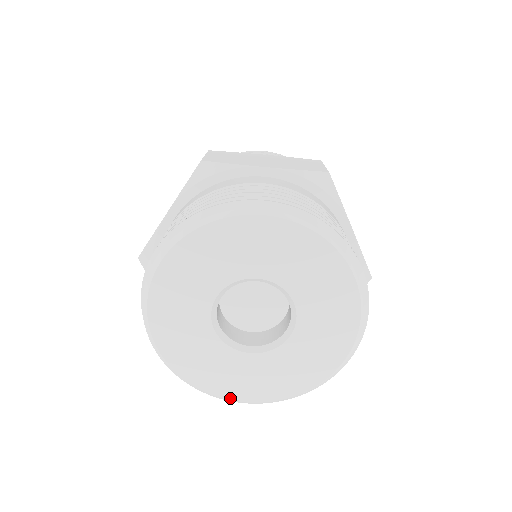
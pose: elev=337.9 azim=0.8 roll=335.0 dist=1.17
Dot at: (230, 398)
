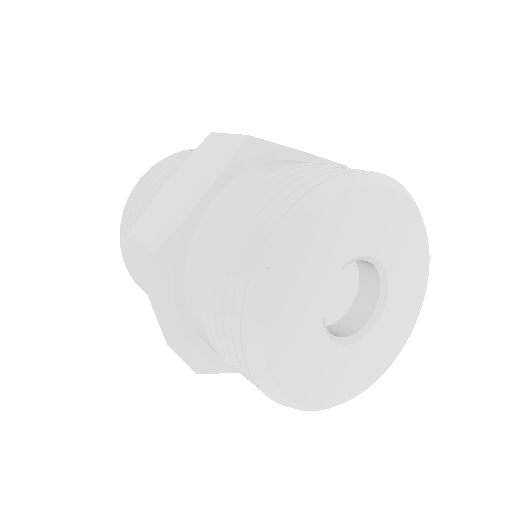
Dot at: (391, 363)
